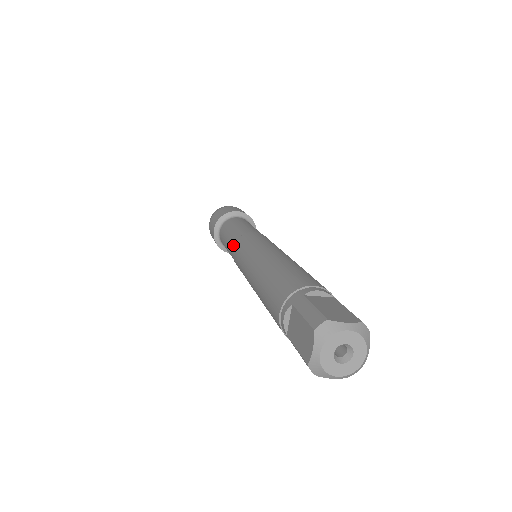
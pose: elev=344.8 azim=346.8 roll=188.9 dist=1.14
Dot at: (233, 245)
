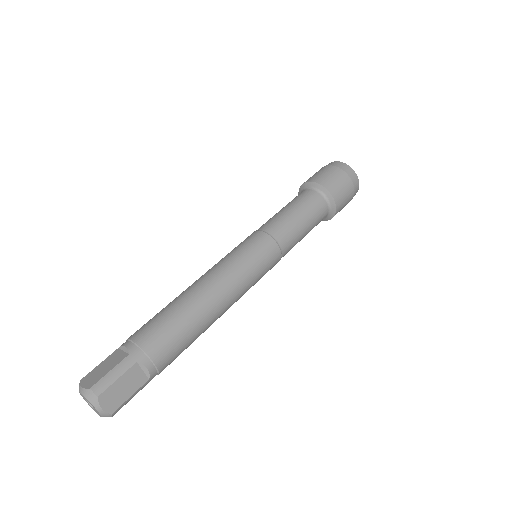
Dot at: (264, 230)
